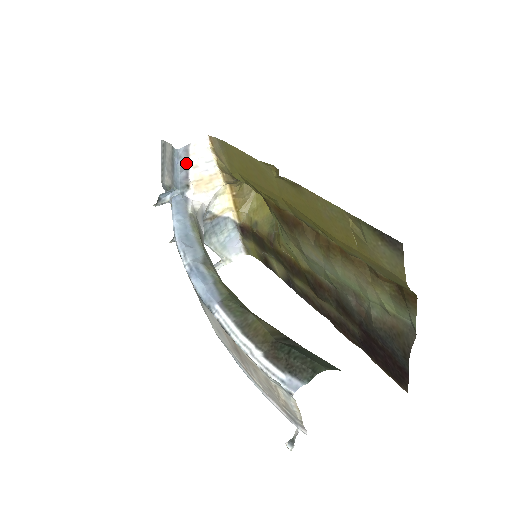
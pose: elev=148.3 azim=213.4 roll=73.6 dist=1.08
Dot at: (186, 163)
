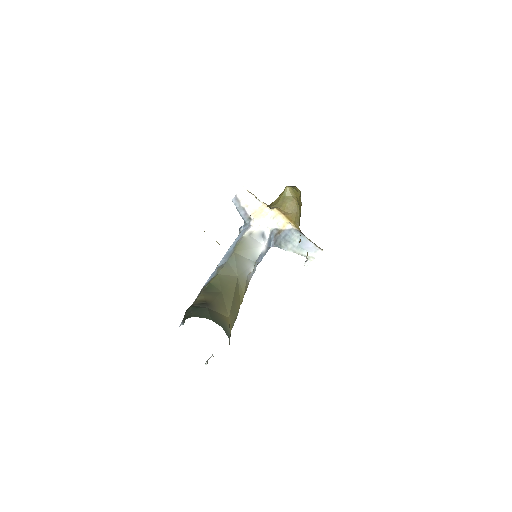
Dot at: (240, 206)
